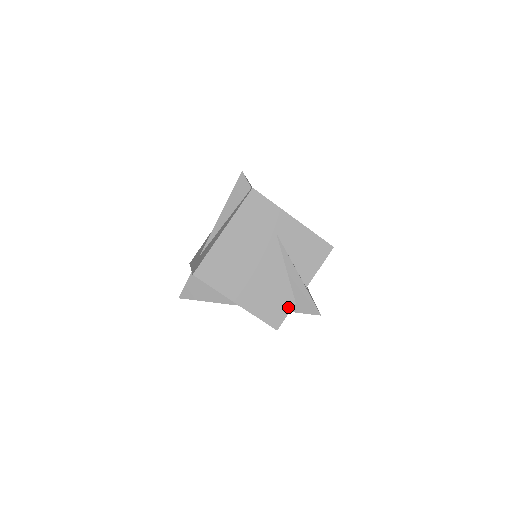
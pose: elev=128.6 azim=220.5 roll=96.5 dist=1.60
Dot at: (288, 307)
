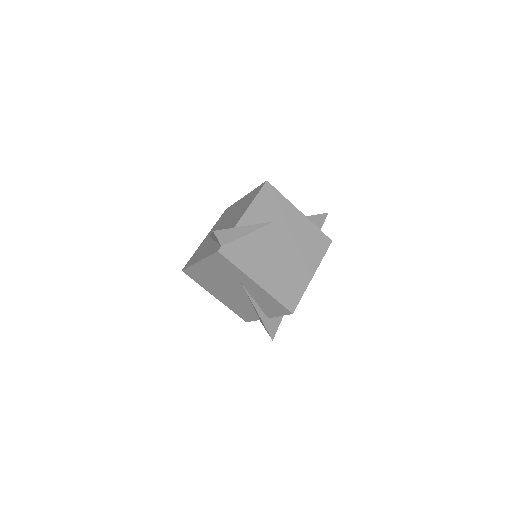
Dot at: (254, 318)
